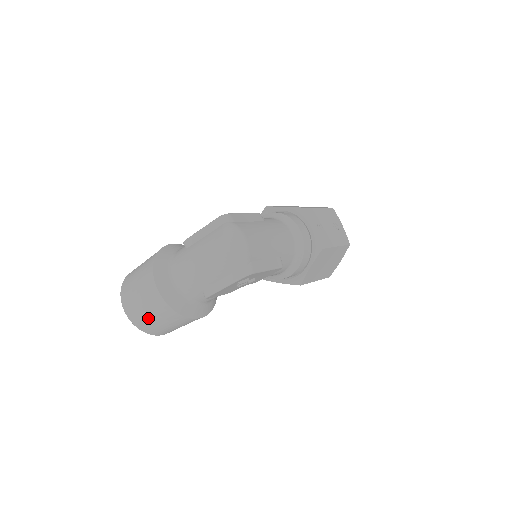
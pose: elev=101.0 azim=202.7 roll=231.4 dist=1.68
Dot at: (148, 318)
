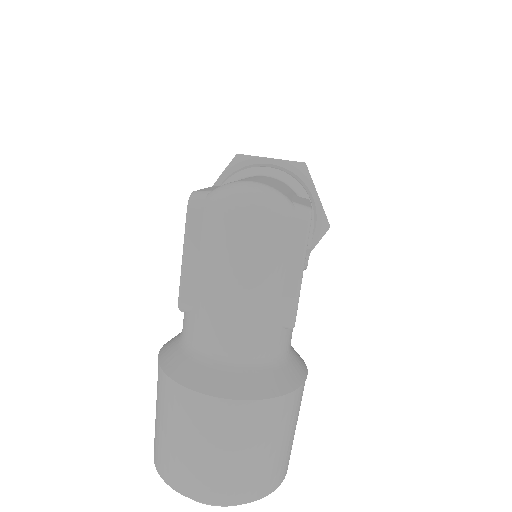
Dot at: (257, 462)
